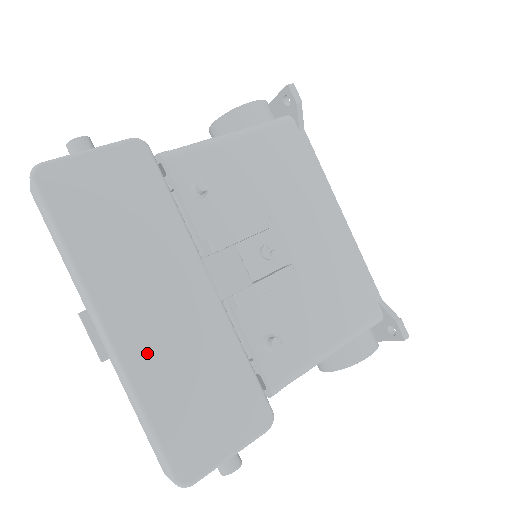
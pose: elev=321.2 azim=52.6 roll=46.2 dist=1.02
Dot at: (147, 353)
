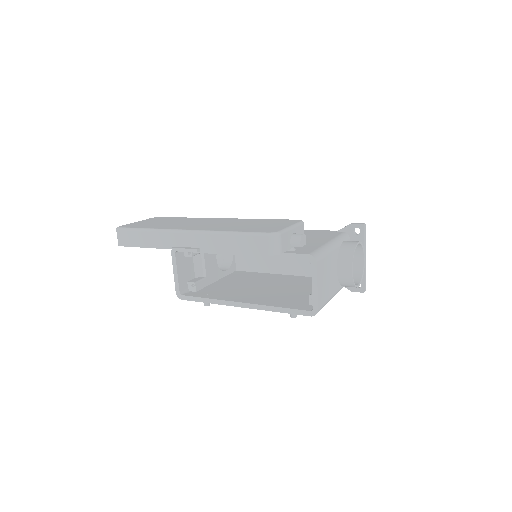
Dot at: (212, 228)
